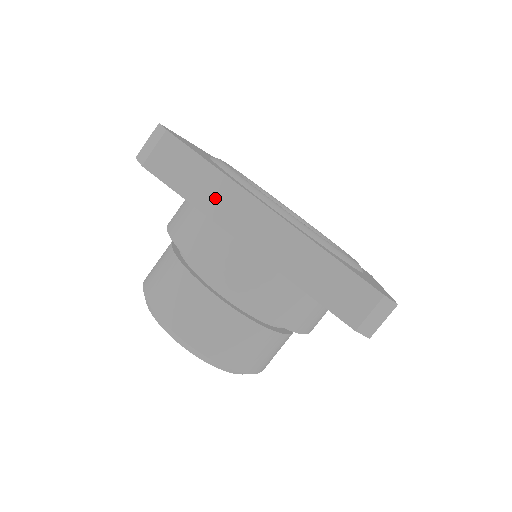
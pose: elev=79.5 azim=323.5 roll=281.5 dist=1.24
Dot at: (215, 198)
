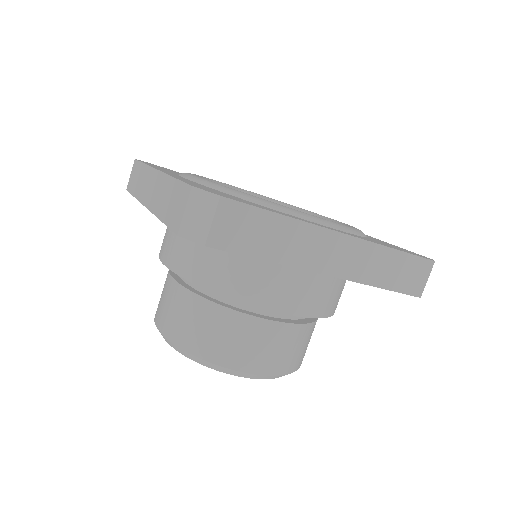
Dot at: (141, 184)
